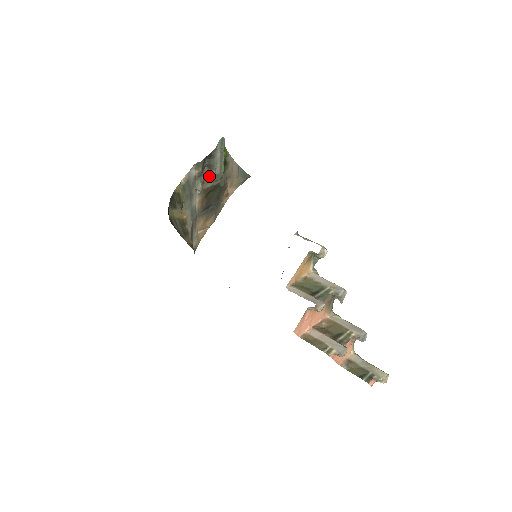
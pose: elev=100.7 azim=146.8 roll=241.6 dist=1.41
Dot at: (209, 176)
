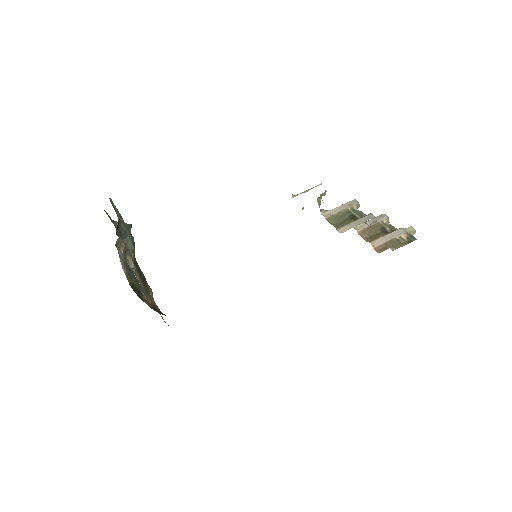
Dot at: (127, 247)
